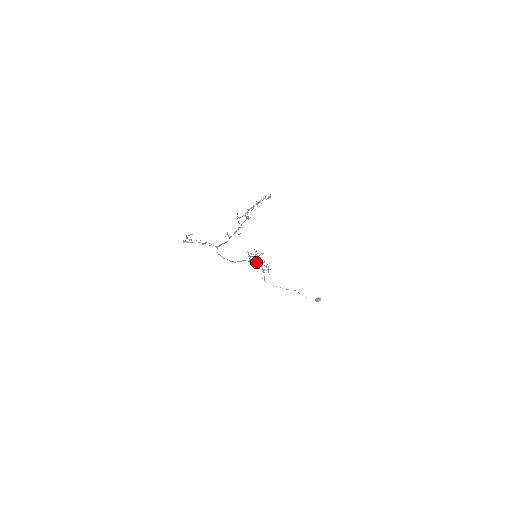
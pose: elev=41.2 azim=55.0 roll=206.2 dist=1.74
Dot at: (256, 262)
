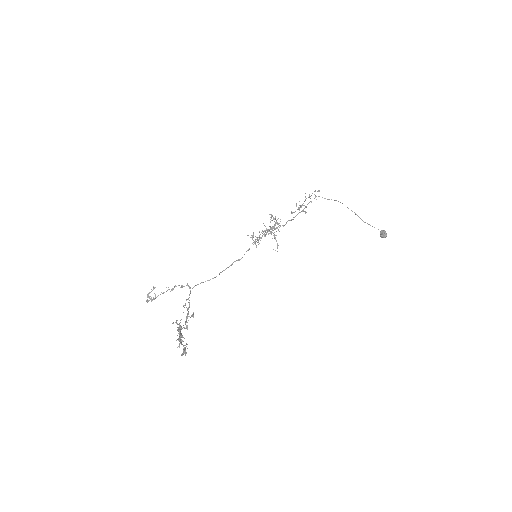
Dot at: (273, 228)
